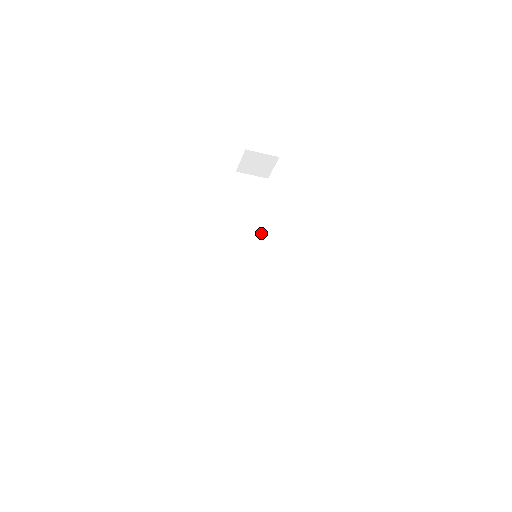
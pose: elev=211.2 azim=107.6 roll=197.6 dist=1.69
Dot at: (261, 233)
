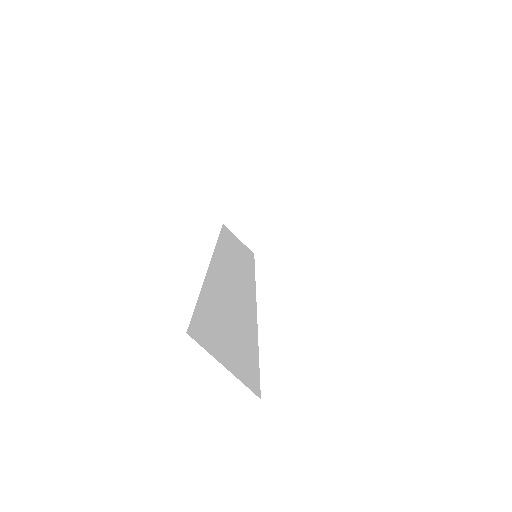
Dot at: (248, 271)
